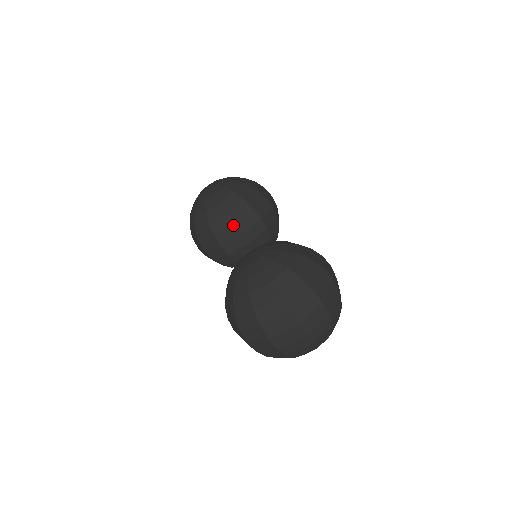
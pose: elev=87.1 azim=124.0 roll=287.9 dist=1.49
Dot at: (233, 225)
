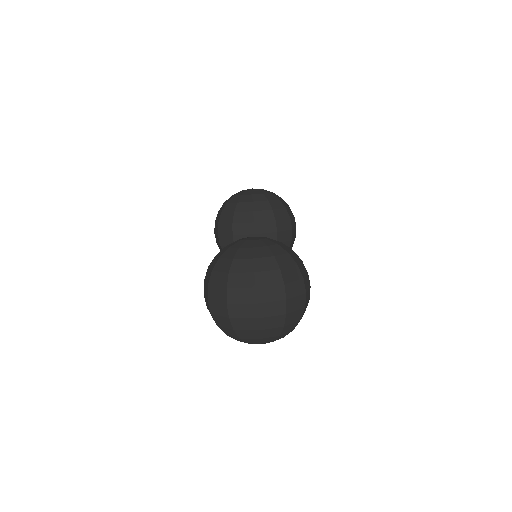
Dot at: (252, 223)
